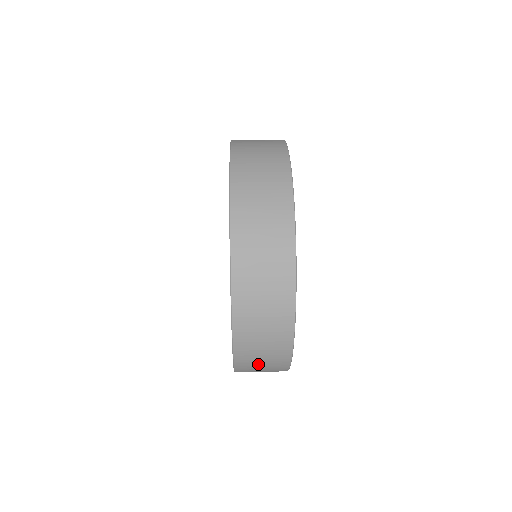
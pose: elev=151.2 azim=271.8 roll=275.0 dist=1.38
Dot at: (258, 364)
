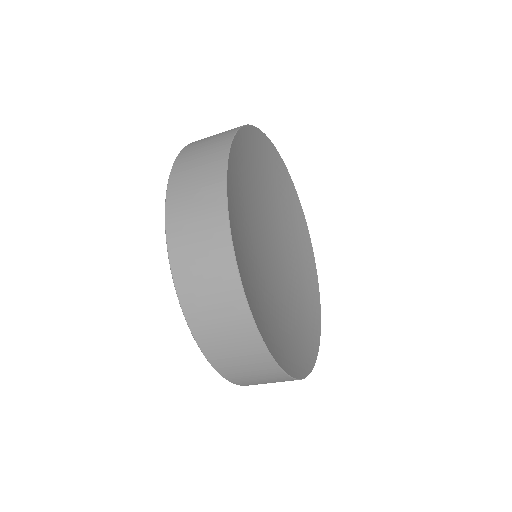
Dot at: (201, 279)
